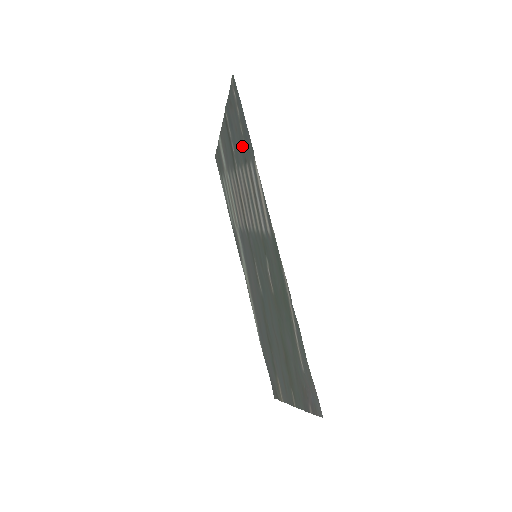
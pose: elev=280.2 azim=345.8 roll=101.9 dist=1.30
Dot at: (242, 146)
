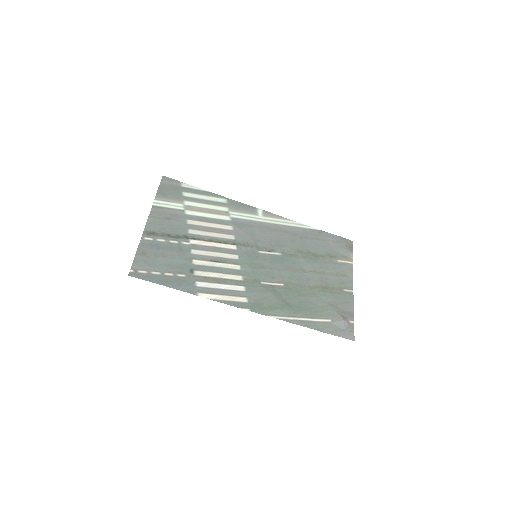
Dot at: (180, 269)
